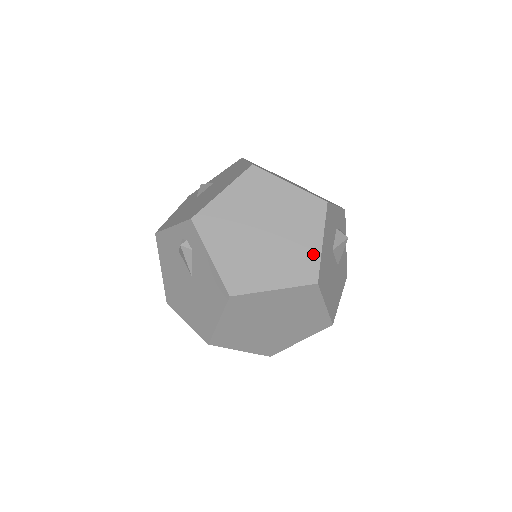
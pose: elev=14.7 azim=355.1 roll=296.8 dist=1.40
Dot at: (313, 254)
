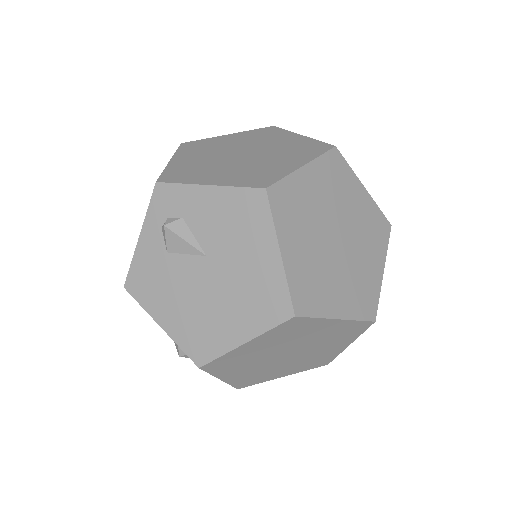
Dot at: (305, 141)
